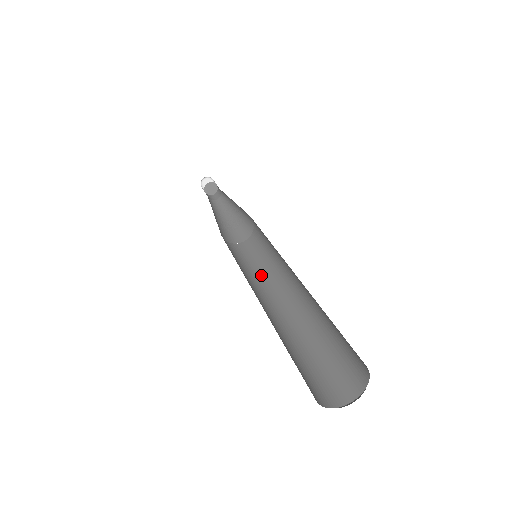
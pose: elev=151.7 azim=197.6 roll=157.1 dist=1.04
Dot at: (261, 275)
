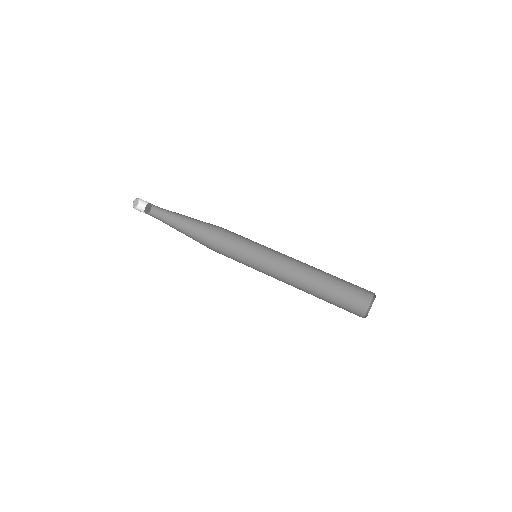
Dot at: (264, 254)
